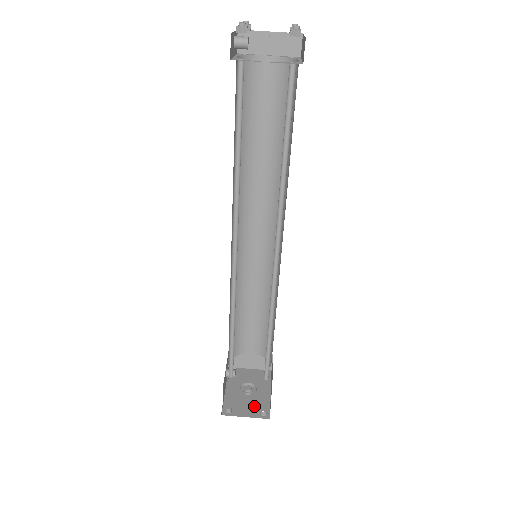
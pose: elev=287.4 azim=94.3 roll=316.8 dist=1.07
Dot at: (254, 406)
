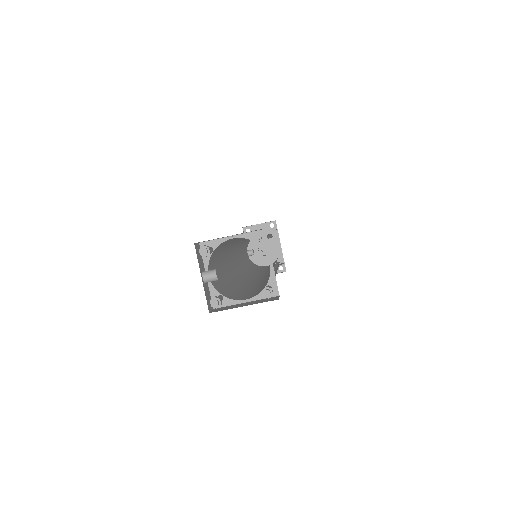
Dot at: occluded
